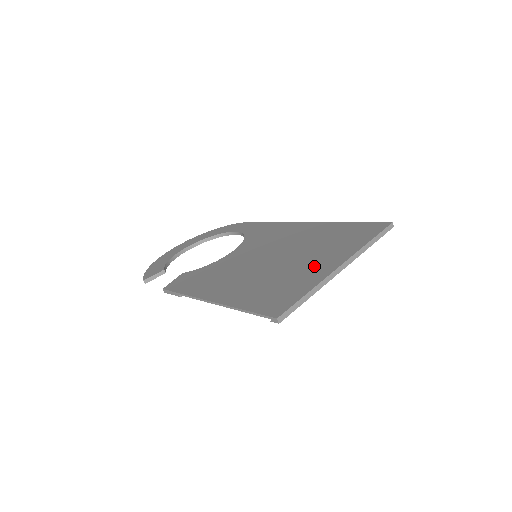
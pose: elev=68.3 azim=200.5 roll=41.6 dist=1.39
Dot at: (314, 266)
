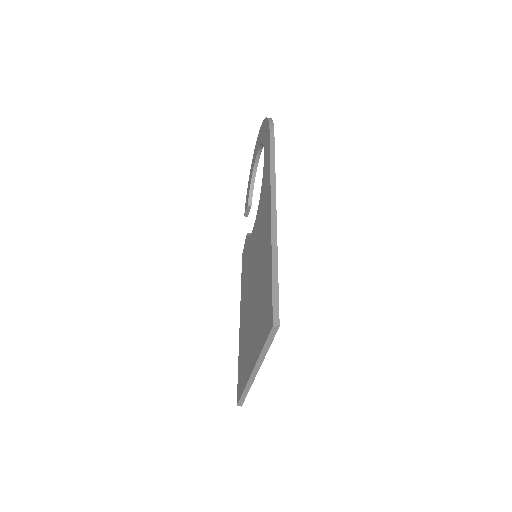
Dot at: (250, 348)
